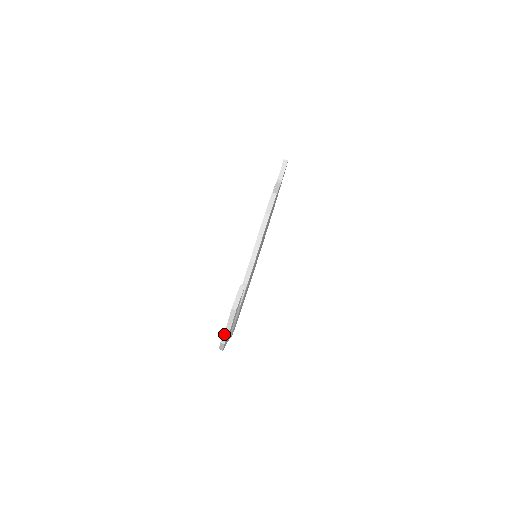
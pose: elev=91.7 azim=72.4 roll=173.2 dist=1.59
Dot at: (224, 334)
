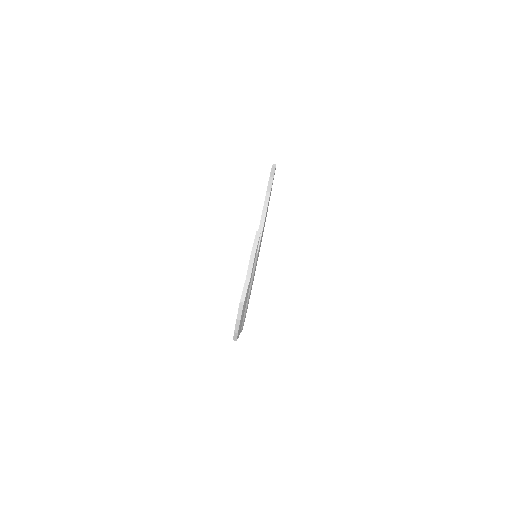
Dot at: (243, 289)
